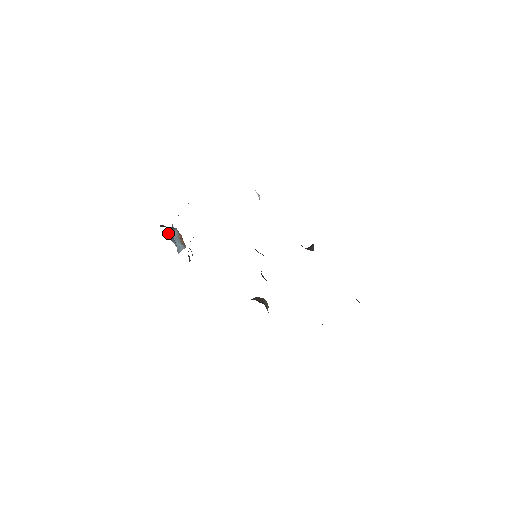
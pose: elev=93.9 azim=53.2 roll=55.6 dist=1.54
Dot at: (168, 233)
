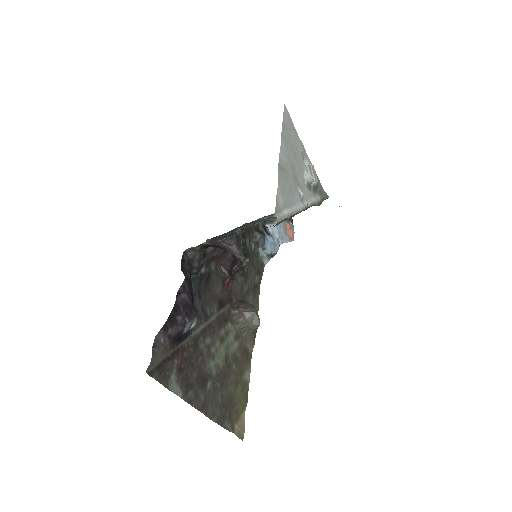
Dot at: (270, 216)
